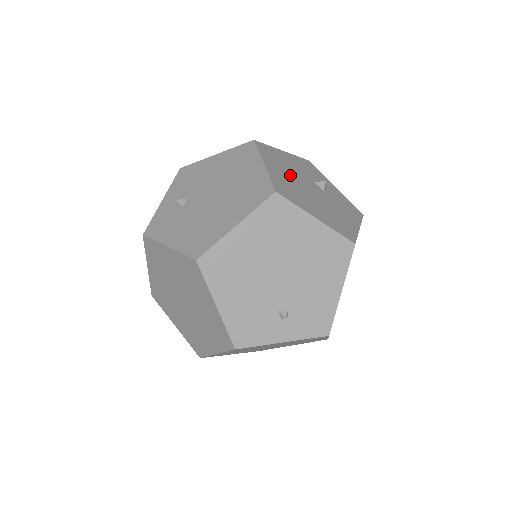
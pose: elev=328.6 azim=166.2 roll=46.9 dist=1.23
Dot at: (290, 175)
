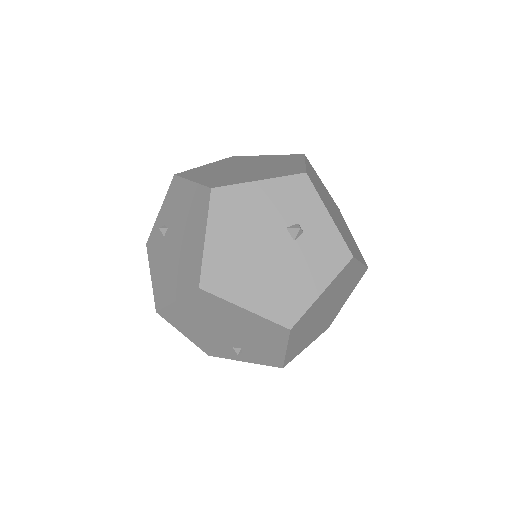
Dot at: (243, 237)
